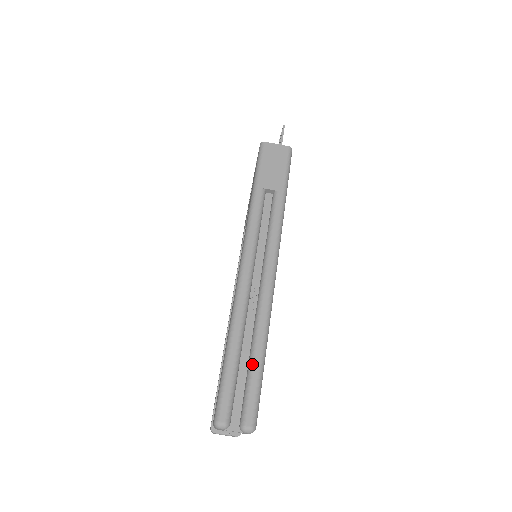
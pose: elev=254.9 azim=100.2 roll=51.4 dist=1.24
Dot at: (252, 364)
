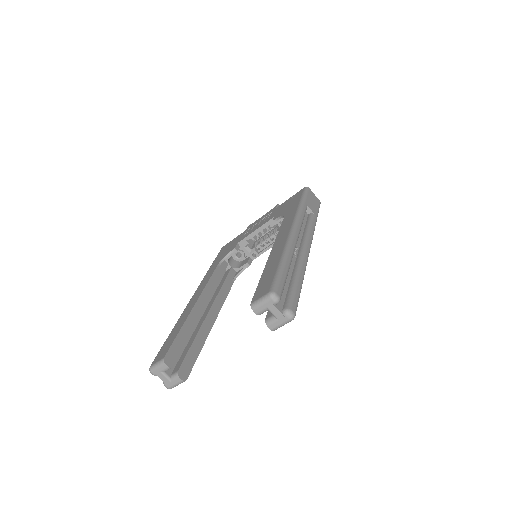
Dot at: (297, 280)
